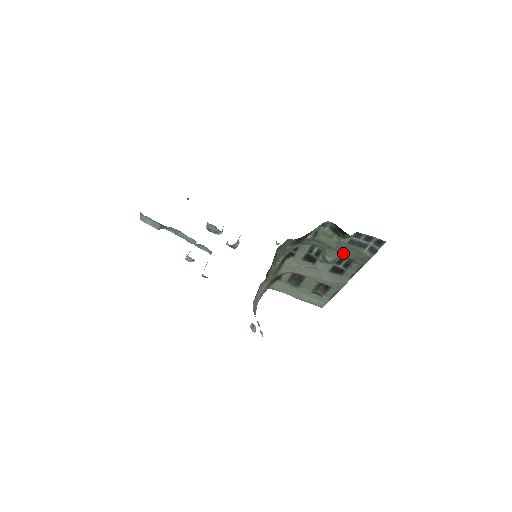
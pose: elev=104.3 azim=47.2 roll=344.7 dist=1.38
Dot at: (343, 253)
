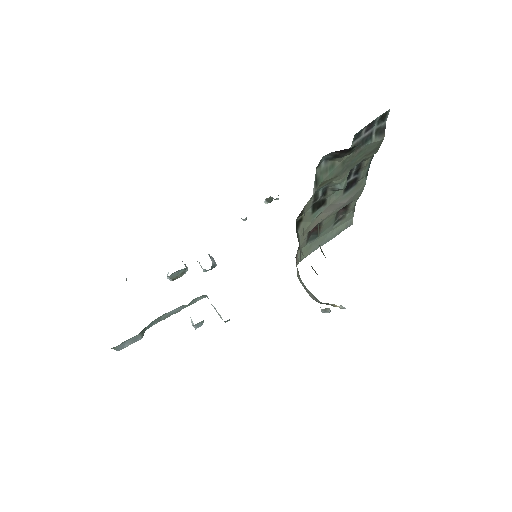
Dot at: (351, 166)
